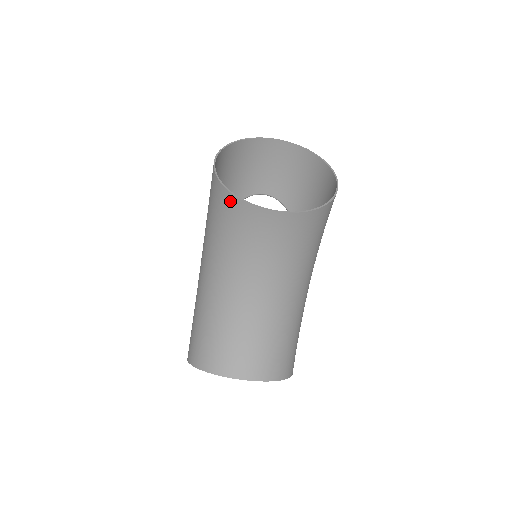
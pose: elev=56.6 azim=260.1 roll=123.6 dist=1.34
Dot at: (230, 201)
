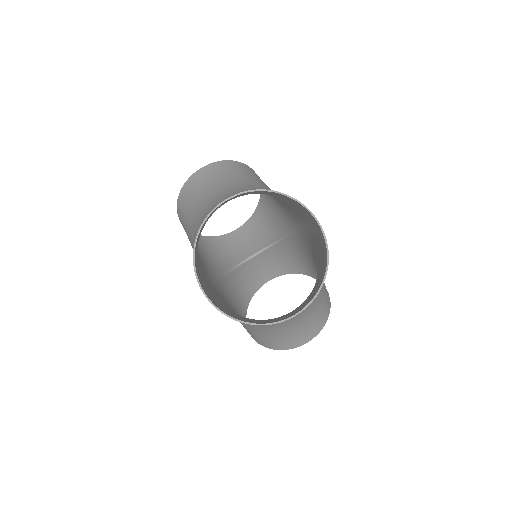
Dot at: (181, 197)
